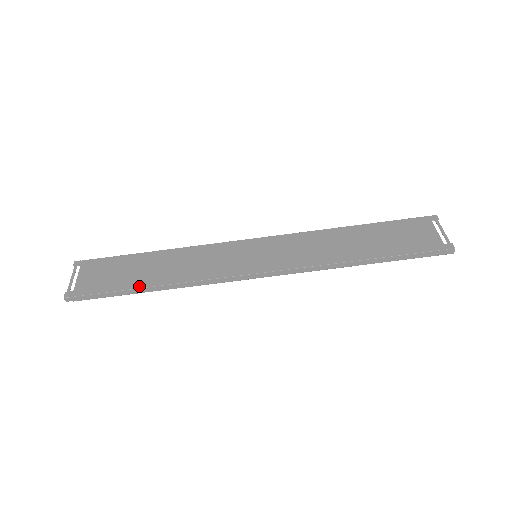
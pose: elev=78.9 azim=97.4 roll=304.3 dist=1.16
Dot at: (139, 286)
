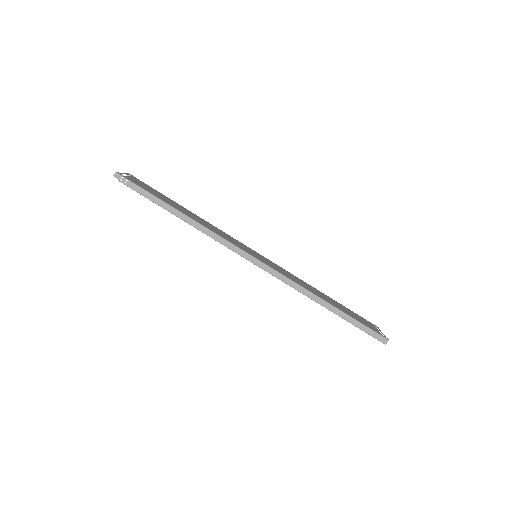
Dot at: (172, 206)
